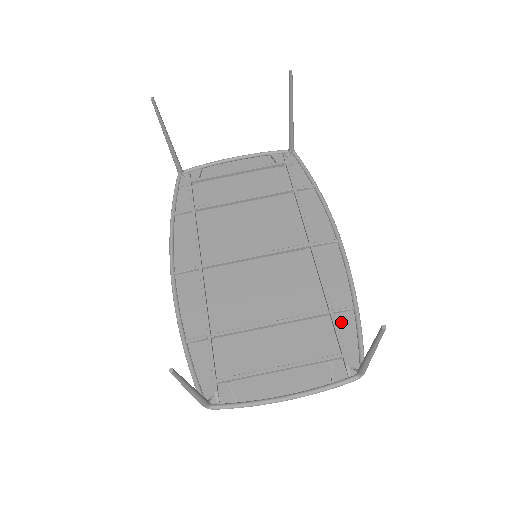
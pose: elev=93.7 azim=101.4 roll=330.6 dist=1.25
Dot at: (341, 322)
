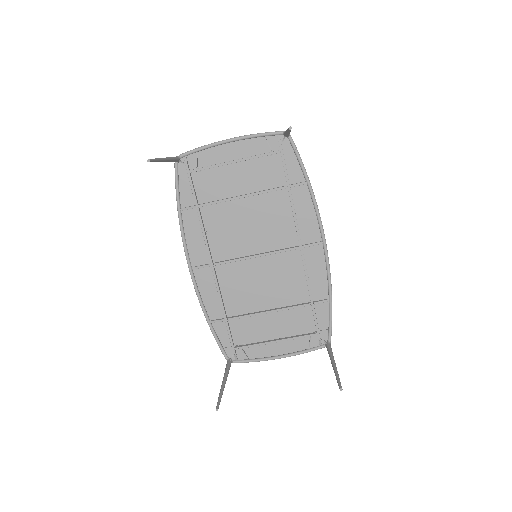
Dot at: (319, 308)
